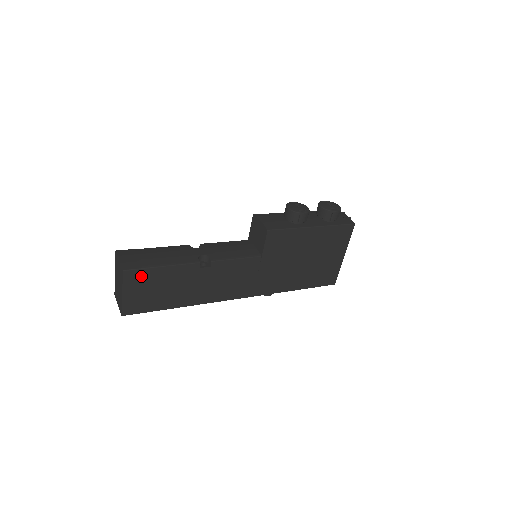
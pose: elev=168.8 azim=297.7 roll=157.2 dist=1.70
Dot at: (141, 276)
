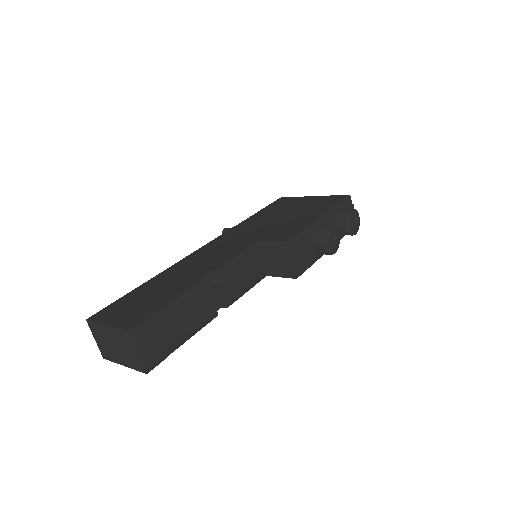
Dot at: occluded
